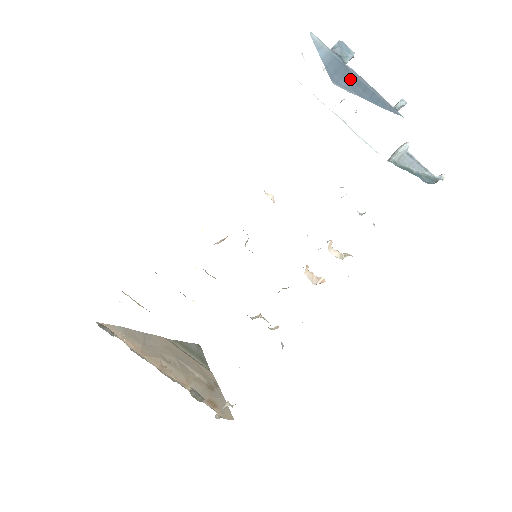
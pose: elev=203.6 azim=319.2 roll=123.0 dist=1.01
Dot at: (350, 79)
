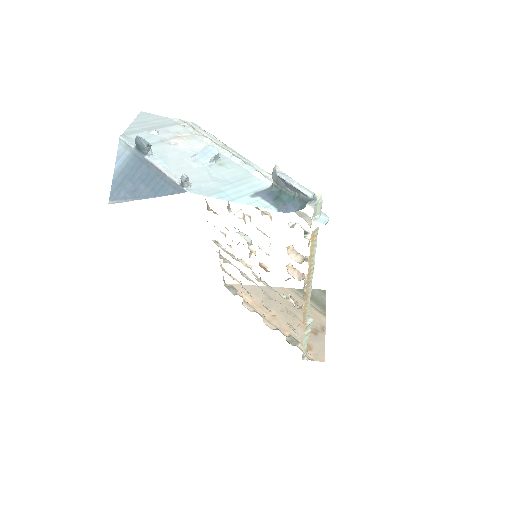
Dot at: (137, 179)
